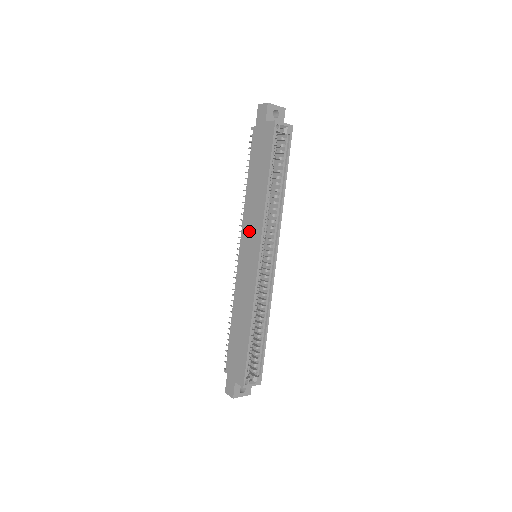
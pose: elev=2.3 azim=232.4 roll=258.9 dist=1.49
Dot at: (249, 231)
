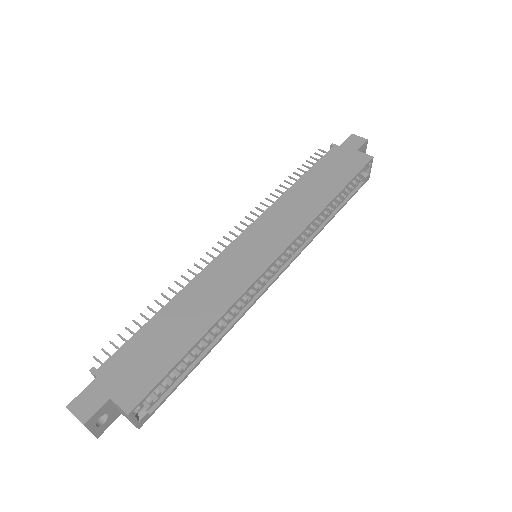
Dot at: (275, 223)
